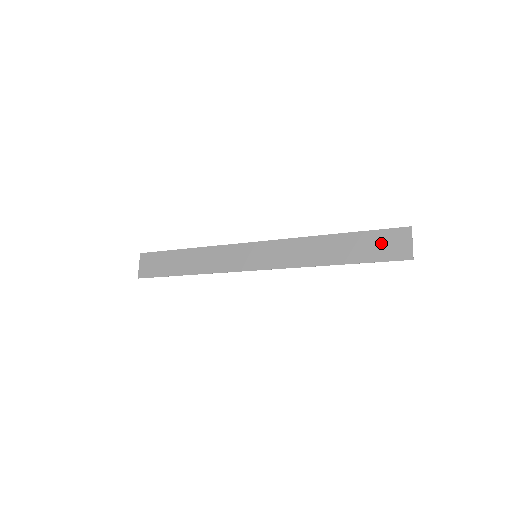
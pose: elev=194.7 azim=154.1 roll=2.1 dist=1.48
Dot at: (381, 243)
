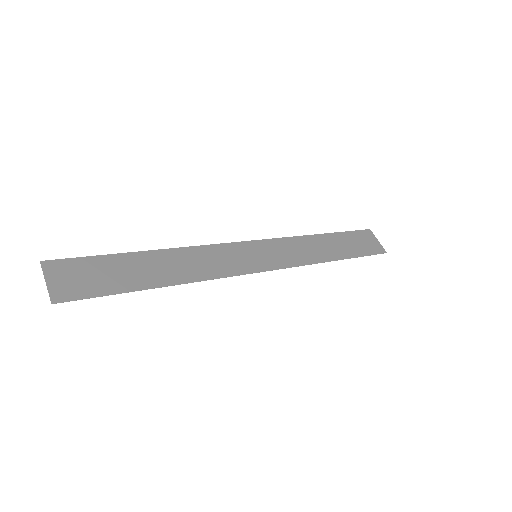
Dot at: (360, 241)
